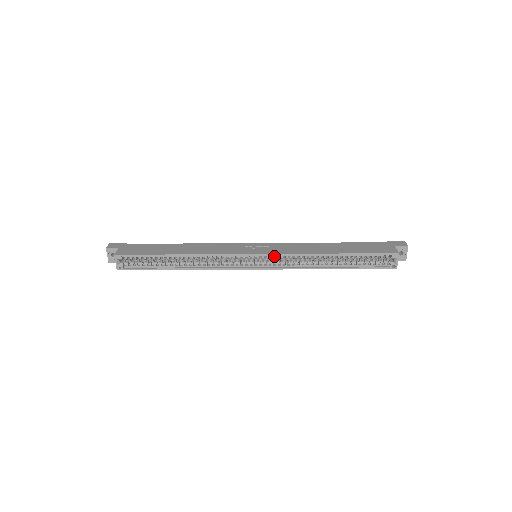
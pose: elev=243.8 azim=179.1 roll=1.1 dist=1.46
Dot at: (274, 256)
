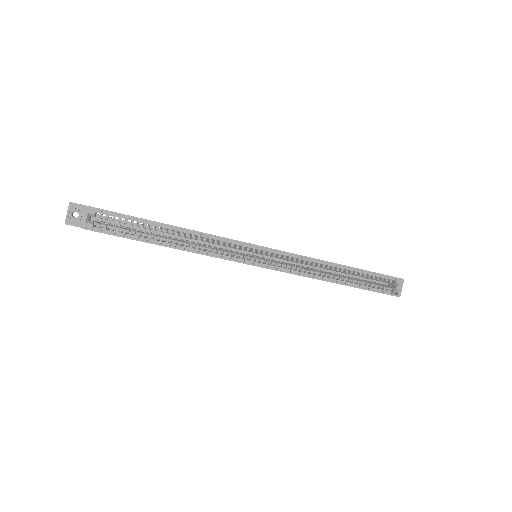
Dot at: occluded
